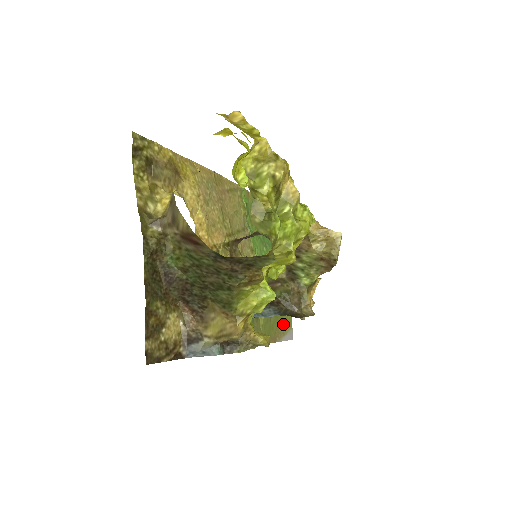
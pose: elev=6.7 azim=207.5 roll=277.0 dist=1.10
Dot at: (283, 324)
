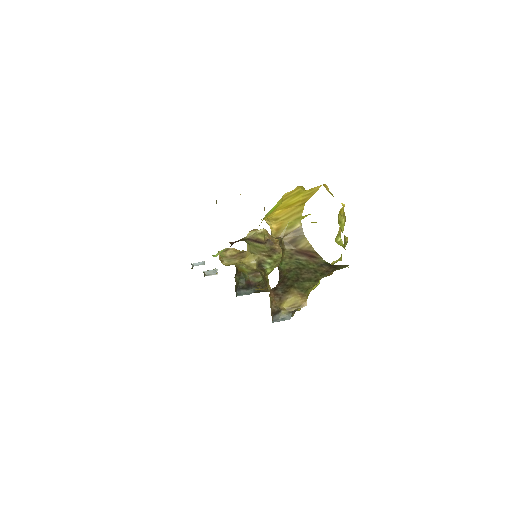
Dot at: occluded
